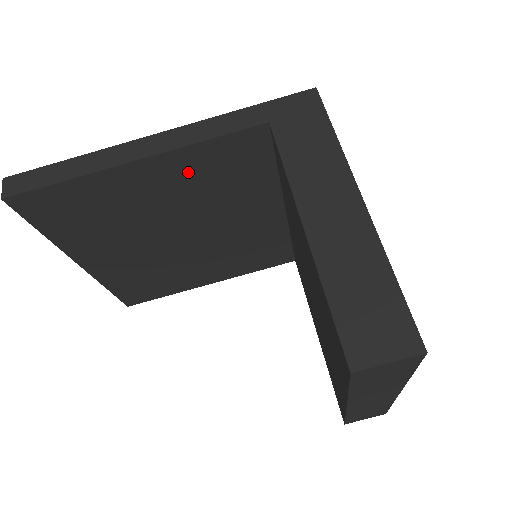
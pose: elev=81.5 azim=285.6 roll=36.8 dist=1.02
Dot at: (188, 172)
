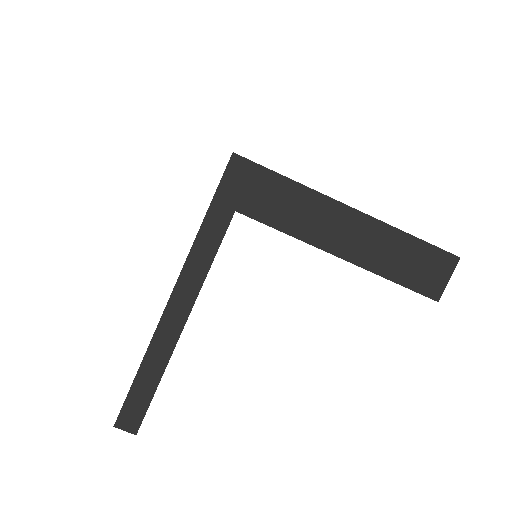
Dot at: occluded
